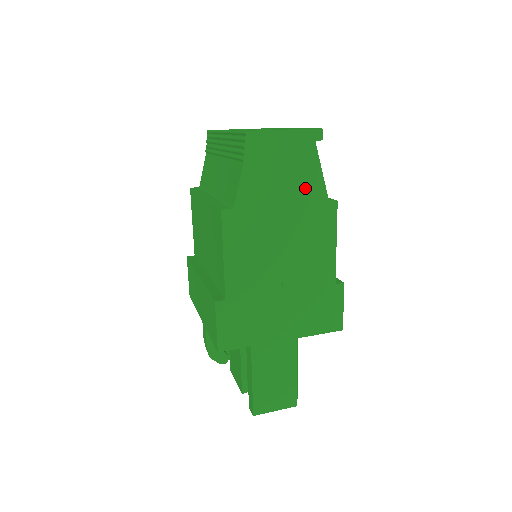
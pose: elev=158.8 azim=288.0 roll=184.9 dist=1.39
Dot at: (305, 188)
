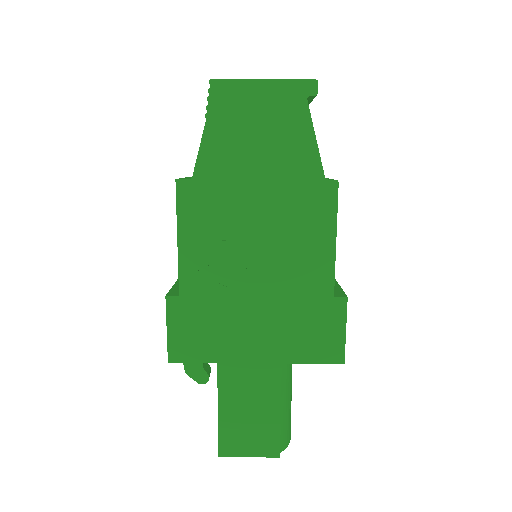
Dot at: (291, 159)
